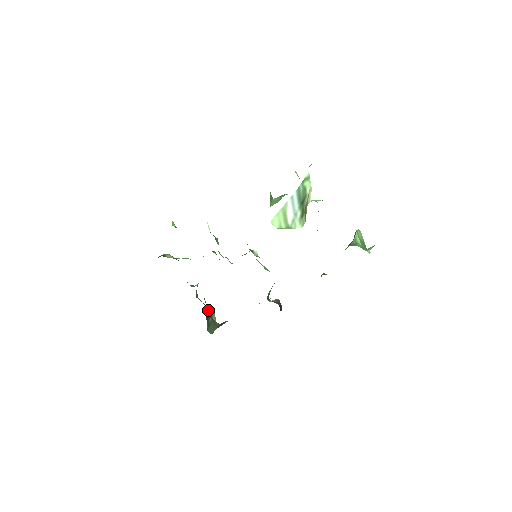
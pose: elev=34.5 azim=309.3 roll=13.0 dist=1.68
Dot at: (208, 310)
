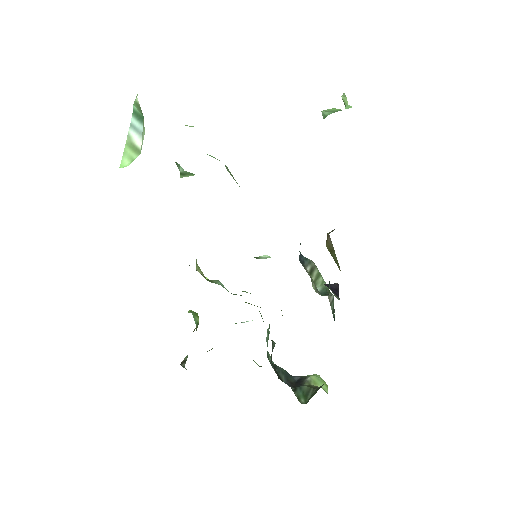
Dot at: (301, 380)
